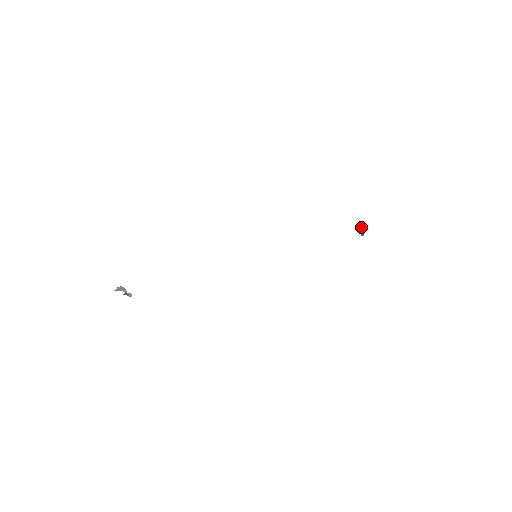
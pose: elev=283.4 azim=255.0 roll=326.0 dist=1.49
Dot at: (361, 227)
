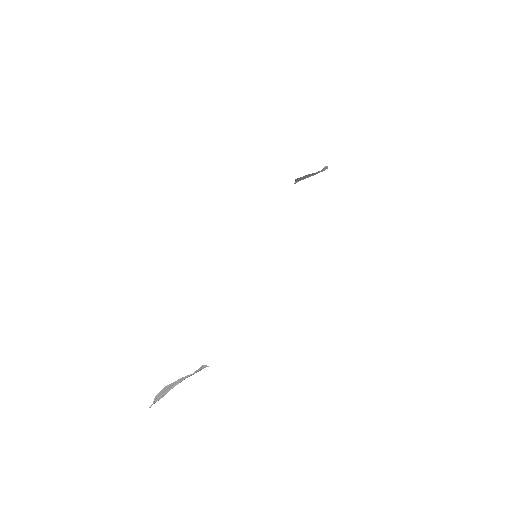
Dot at: occluded
